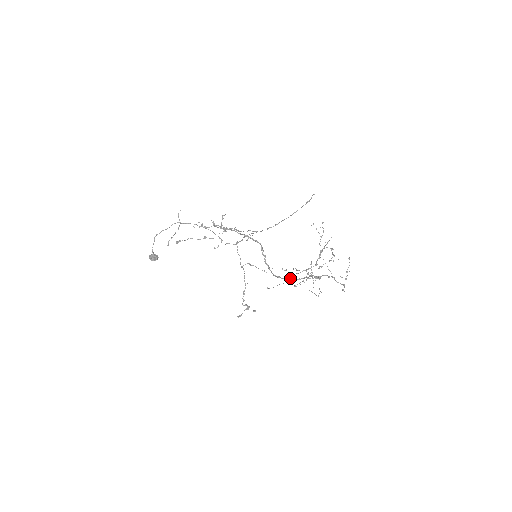
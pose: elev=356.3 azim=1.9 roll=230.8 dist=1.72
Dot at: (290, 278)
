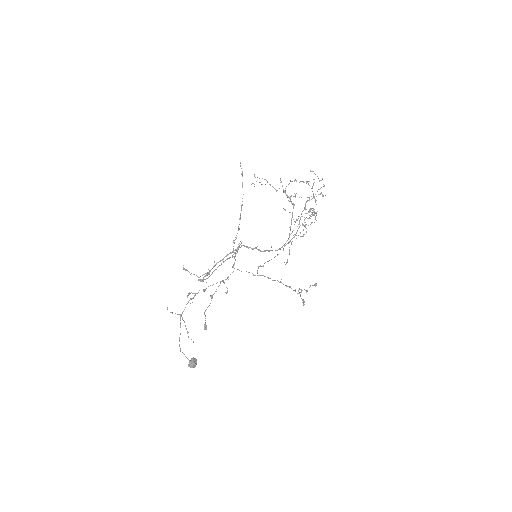
Dot at: (289, 237)
